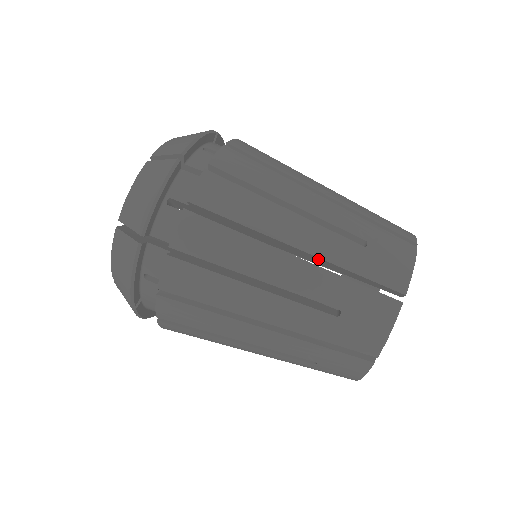
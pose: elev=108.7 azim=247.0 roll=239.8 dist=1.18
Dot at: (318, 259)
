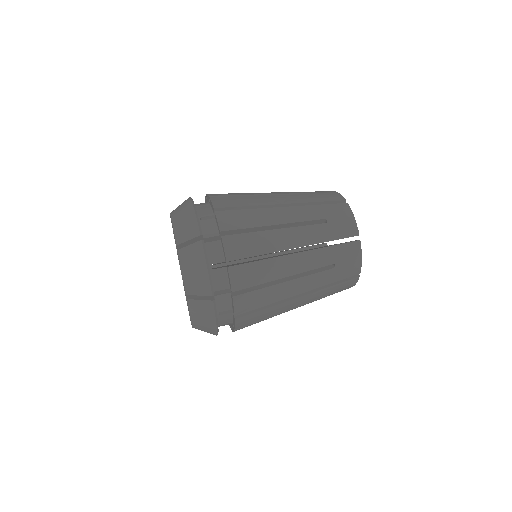
Dot at: occluded
